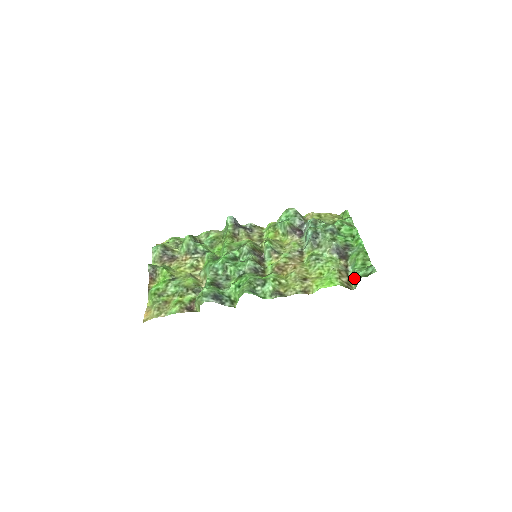
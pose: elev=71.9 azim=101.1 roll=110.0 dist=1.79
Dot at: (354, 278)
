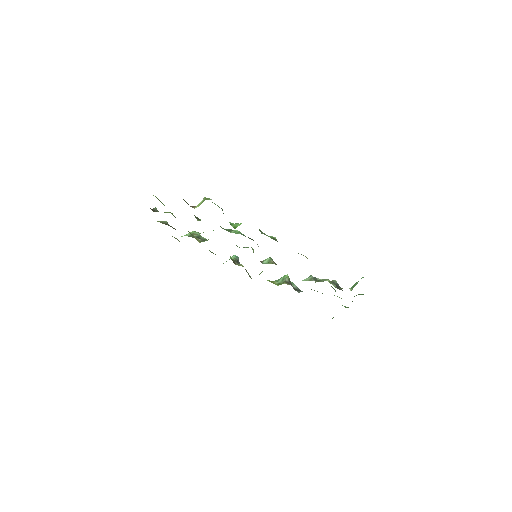
Dot at: occluded
